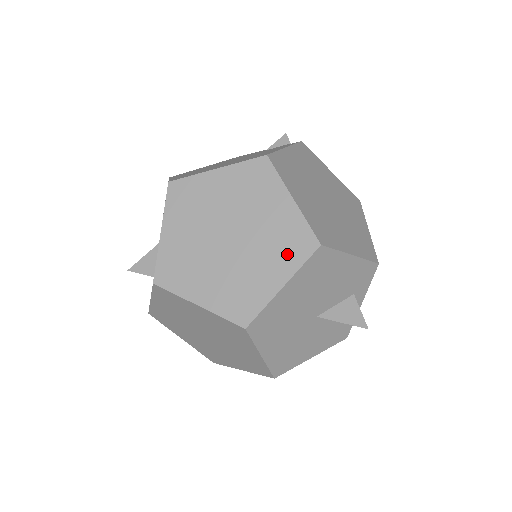
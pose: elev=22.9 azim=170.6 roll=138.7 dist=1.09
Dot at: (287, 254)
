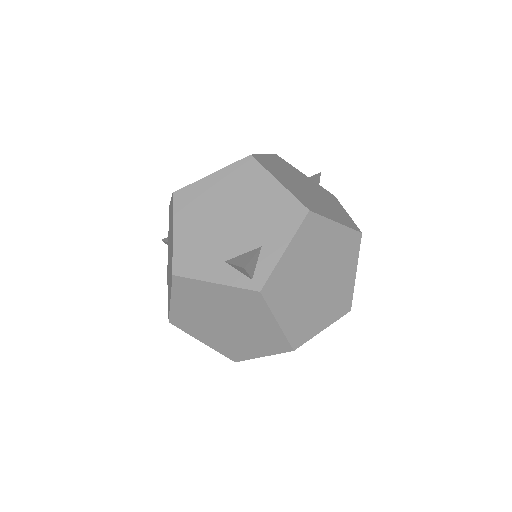
Dot at: (336, 309)
